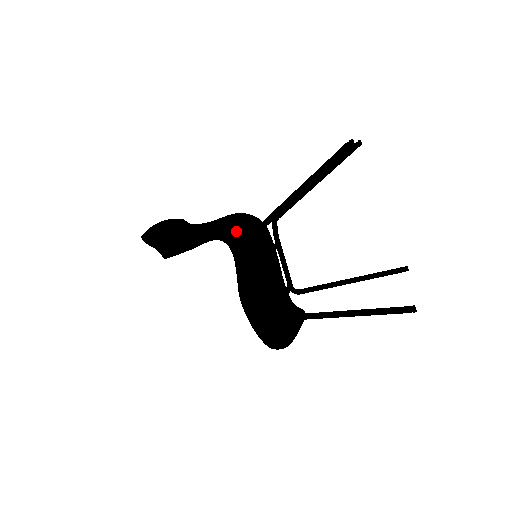
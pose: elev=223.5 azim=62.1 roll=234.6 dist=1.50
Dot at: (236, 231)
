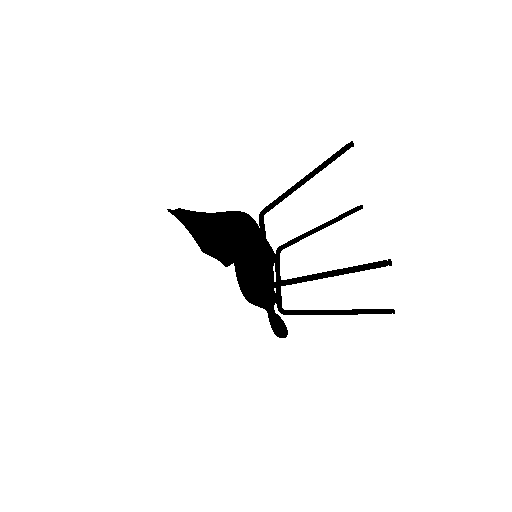
Dot at: occluded
